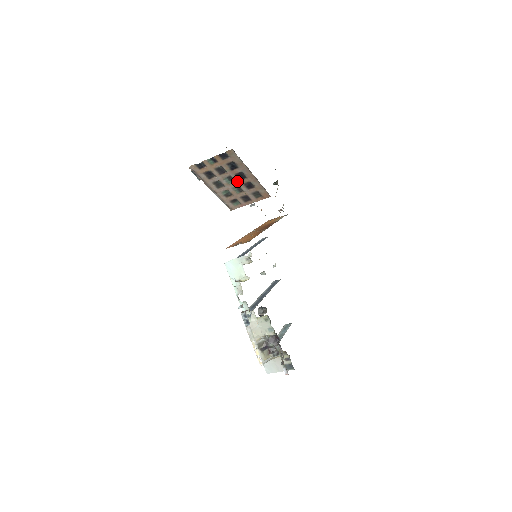
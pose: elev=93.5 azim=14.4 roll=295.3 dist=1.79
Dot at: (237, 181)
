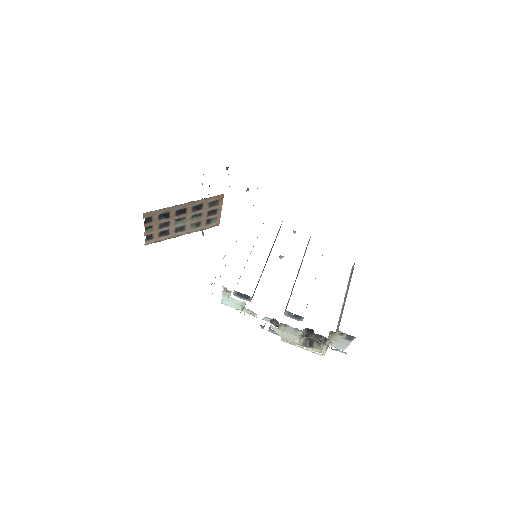
Dot at: (185, 216)
